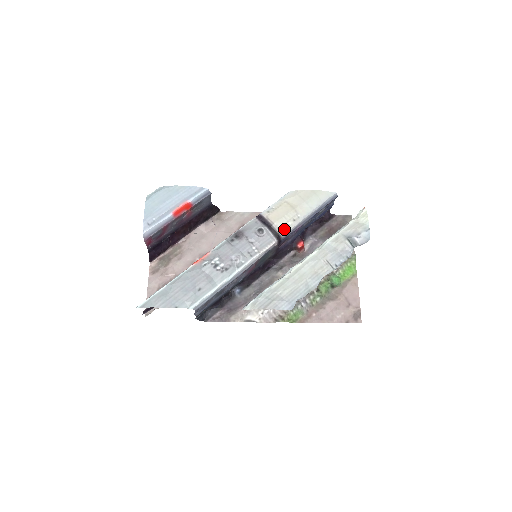
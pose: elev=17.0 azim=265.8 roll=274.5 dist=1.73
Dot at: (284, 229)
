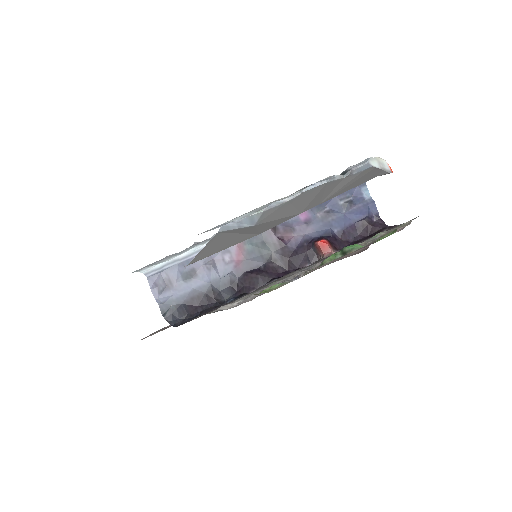
Dot at: occluded
